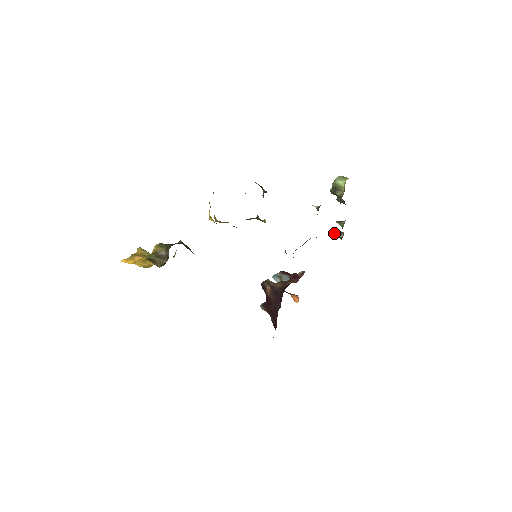
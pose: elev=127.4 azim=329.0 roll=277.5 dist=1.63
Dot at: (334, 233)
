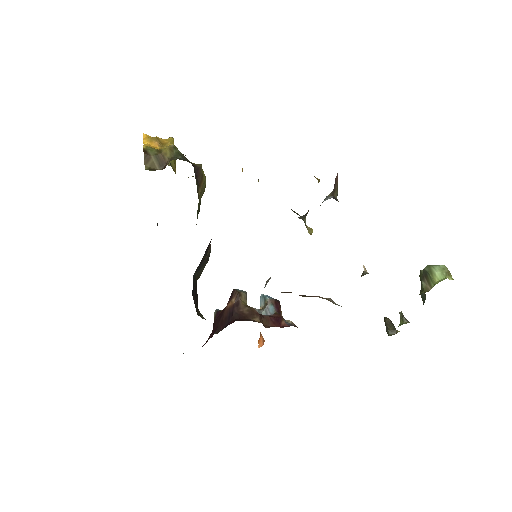
Dot at: (387, 321)
